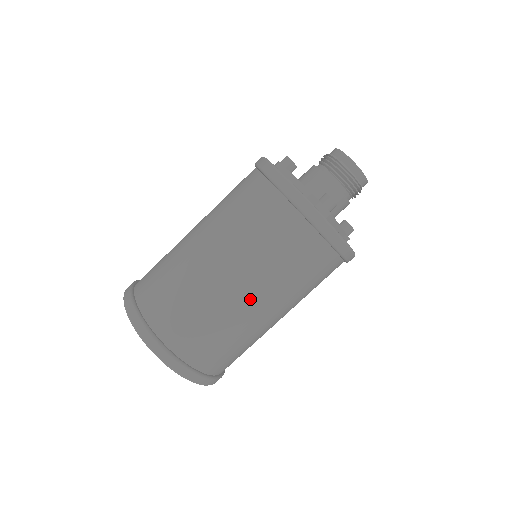
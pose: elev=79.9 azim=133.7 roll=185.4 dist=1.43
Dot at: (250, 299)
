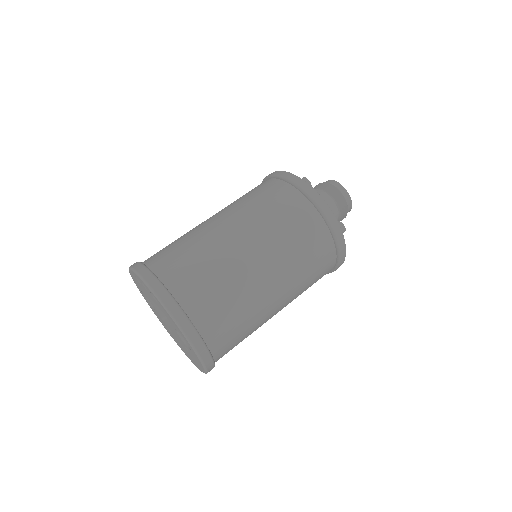
Dot at: (228, 227)
